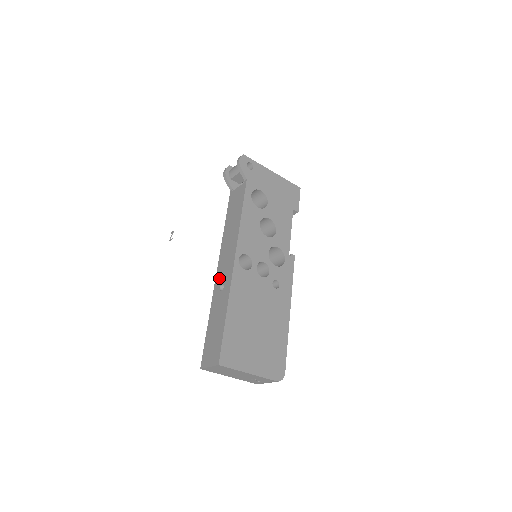
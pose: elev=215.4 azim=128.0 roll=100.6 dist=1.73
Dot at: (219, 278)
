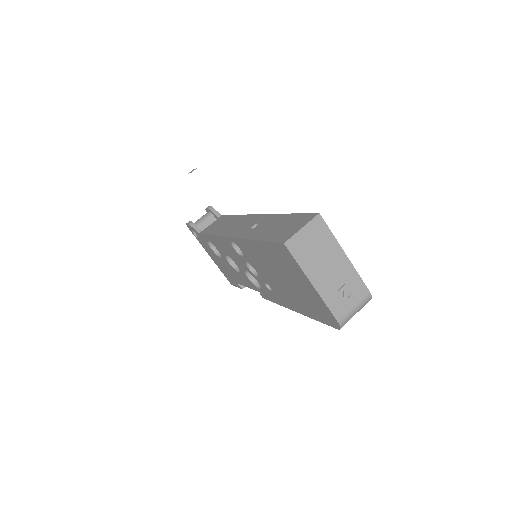
Dot at: (242, 231)
